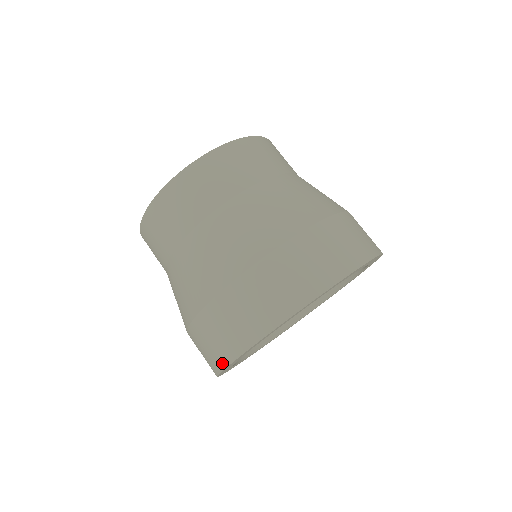
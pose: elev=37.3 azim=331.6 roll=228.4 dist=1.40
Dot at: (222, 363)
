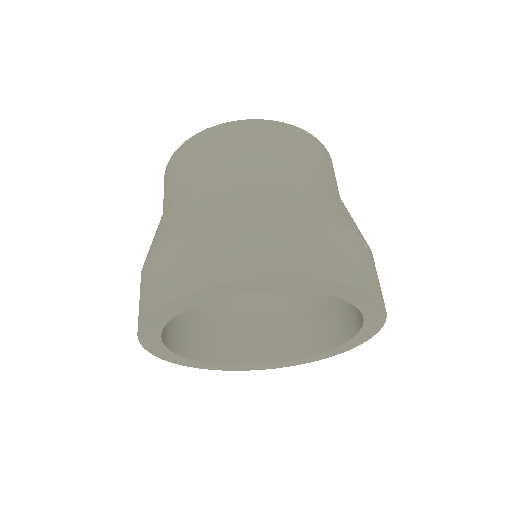
Dot at: (141, 317)
